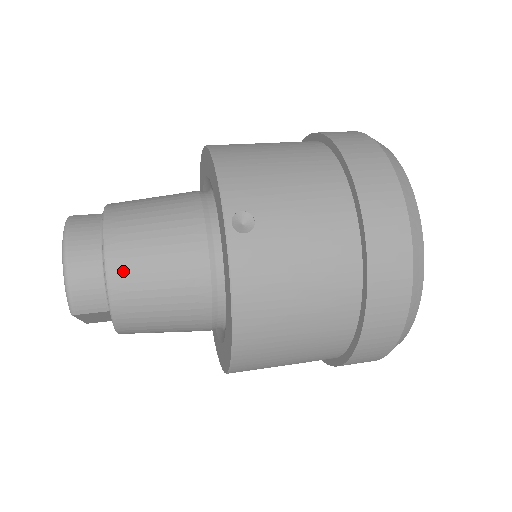
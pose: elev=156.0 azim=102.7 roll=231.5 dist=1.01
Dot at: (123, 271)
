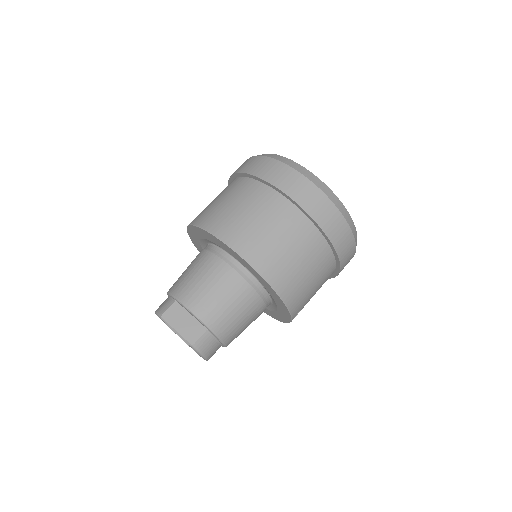
Dot at: occluded
